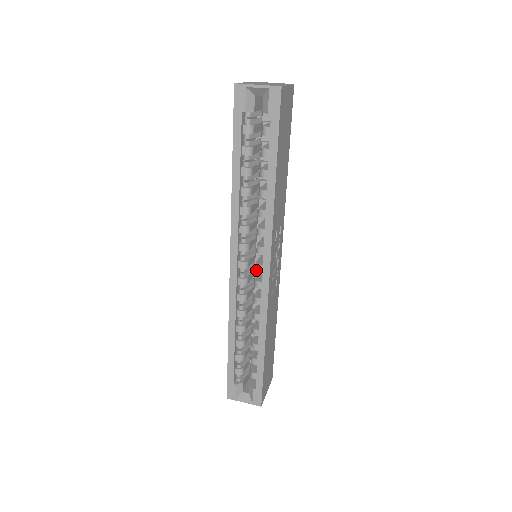
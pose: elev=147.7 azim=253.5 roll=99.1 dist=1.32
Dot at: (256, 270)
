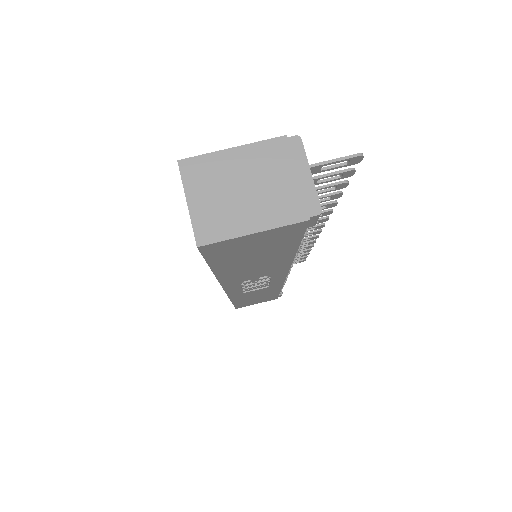
Dot at: occluded
